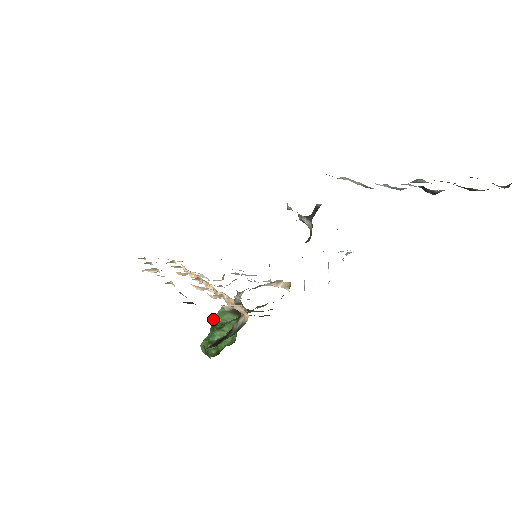
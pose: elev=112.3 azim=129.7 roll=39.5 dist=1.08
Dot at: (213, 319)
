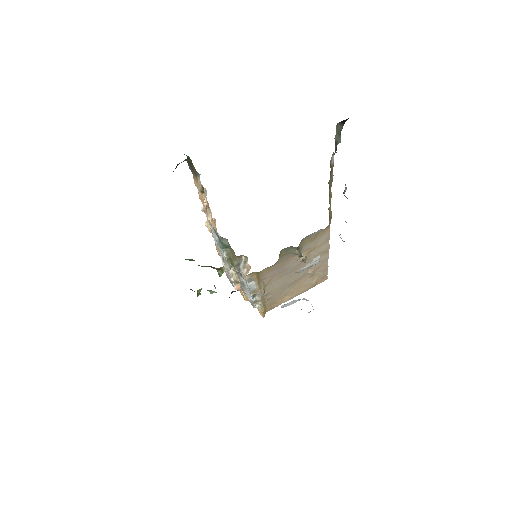
Dot at: occluded
